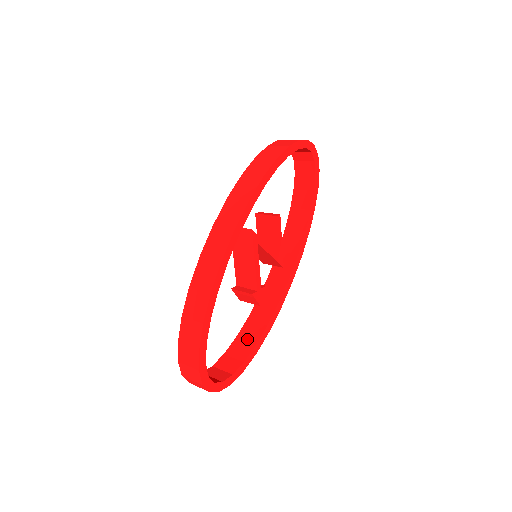
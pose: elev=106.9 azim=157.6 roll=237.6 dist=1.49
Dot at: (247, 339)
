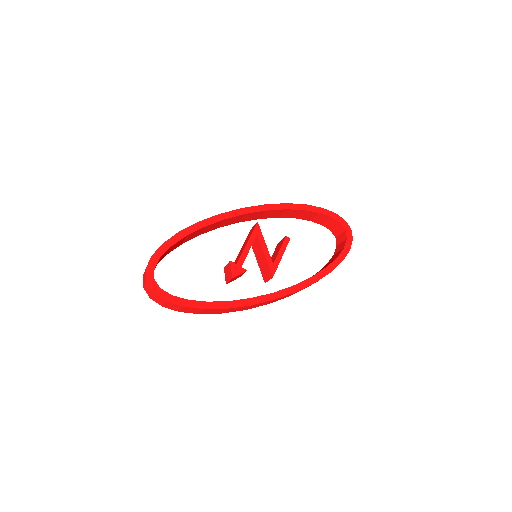
Dot at: occluded
